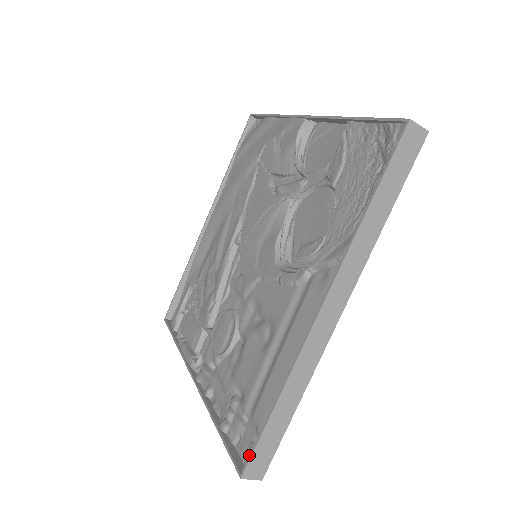
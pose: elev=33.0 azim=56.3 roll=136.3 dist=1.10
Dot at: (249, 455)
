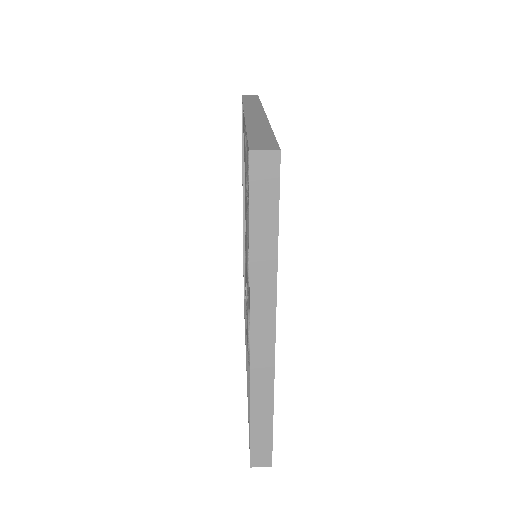
Dot at: occluded
